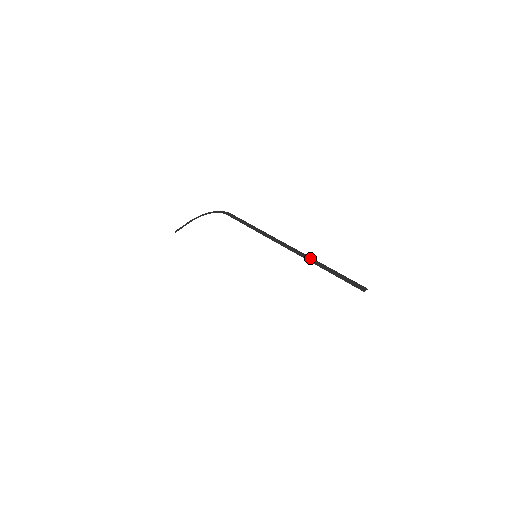
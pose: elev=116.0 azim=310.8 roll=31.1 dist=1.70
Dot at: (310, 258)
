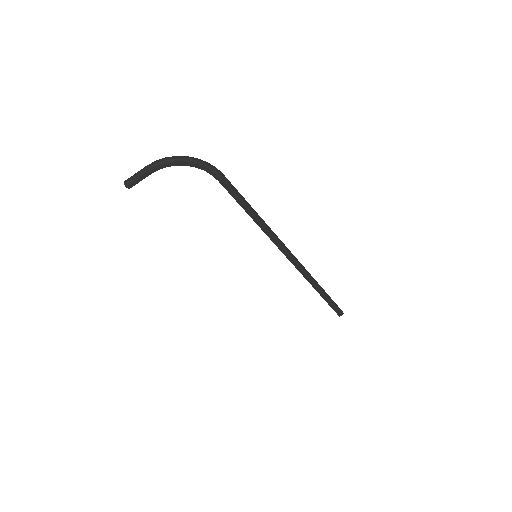
Dot at: (312, 281)
